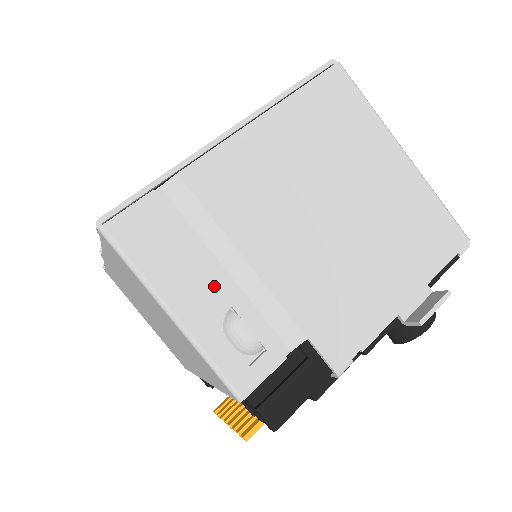
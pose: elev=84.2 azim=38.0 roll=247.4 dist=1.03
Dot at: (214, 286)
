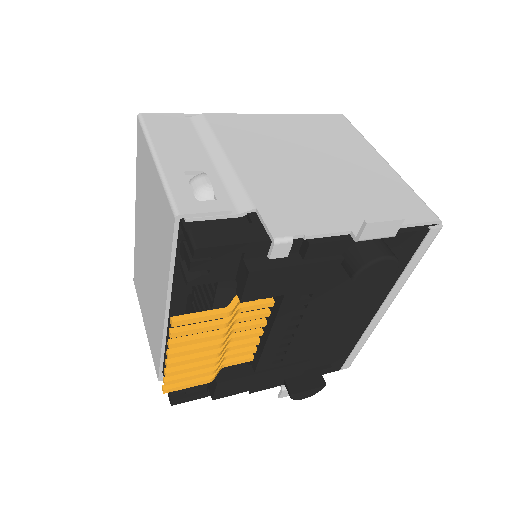
Dot at: (196, 158)
